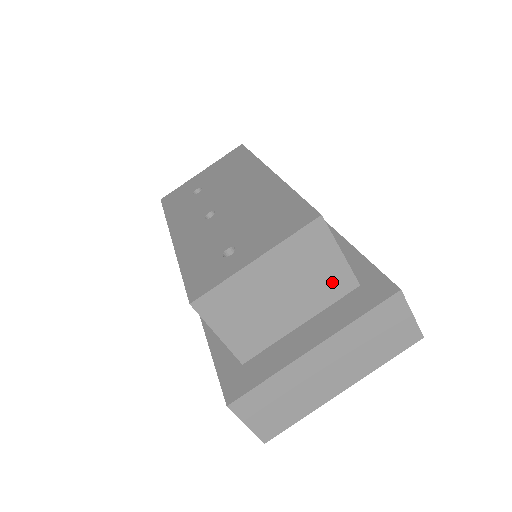
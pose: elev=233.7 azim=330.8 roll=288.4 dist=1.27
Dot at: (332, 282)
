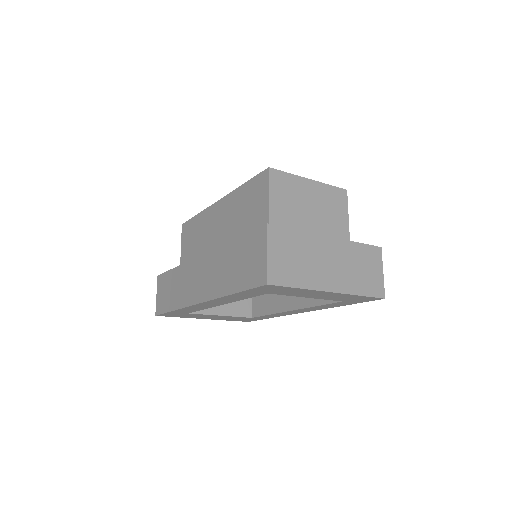
Dot at: (338, 232)
